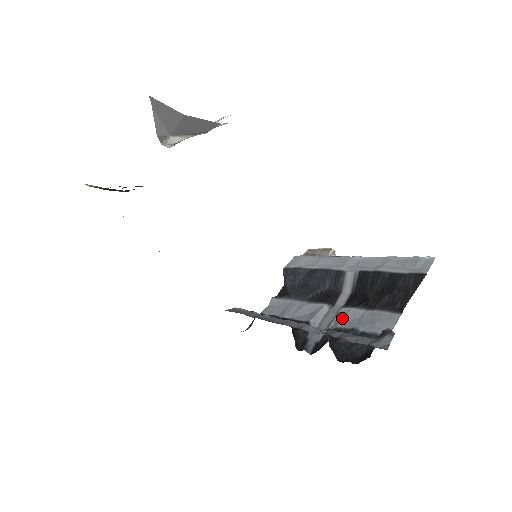
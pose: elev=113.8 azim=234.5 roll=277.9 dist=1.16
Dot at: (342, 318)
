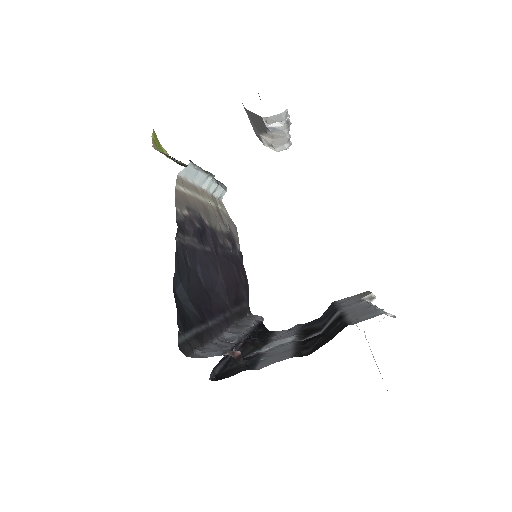
Dot at: (277, 348)
